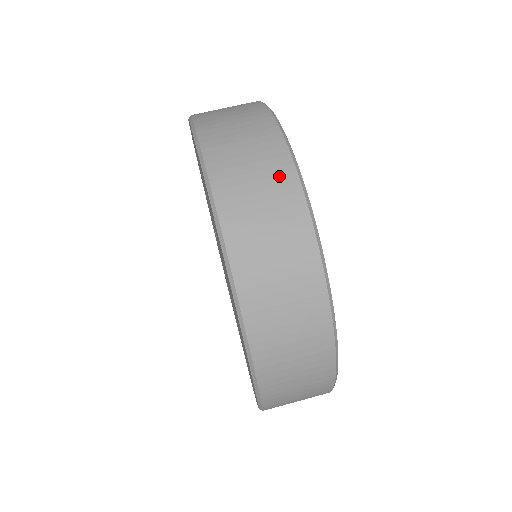
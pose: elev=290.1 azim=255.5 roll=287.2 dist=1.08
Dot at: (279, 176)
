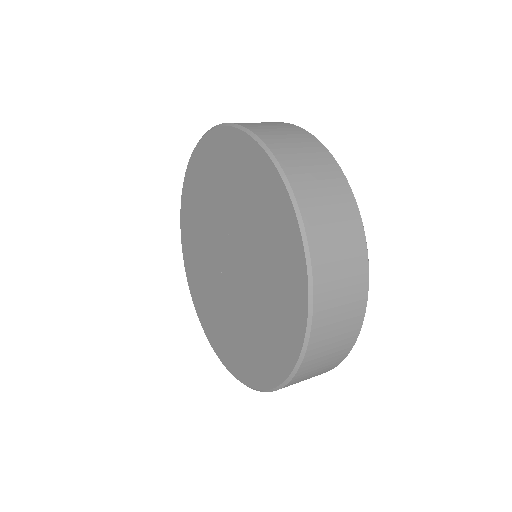
Dot at: (331, 171)
